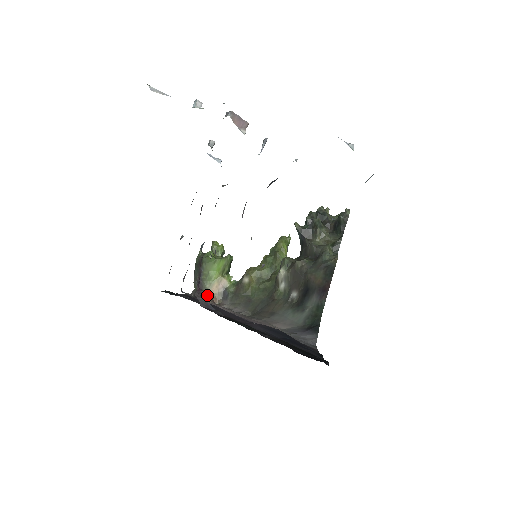
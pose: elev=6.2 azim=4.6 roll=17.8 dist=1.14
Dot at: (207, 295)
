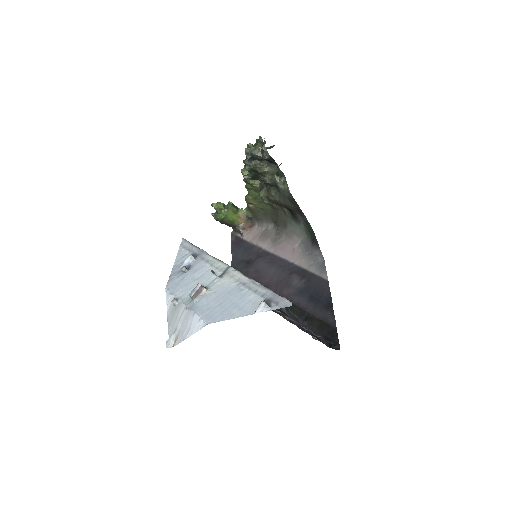
Dot at: (242, 230)
